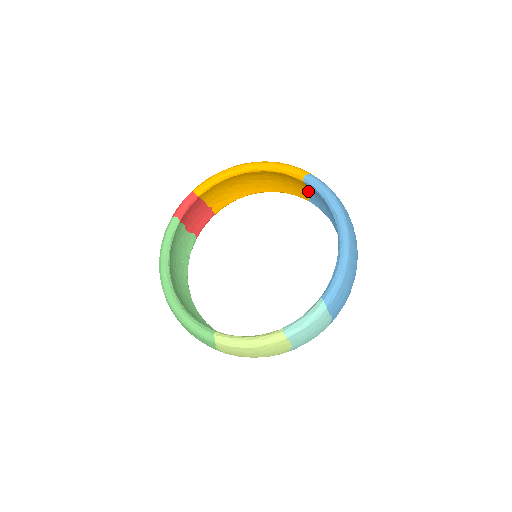
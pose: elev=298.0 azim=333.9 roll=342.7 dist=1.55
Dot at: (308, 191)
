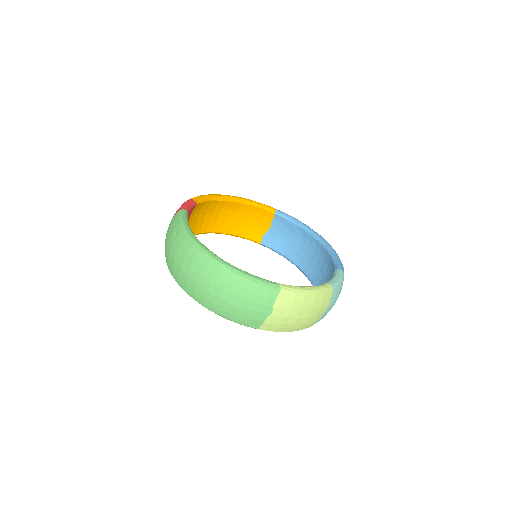
Dot at: (266, 230)
